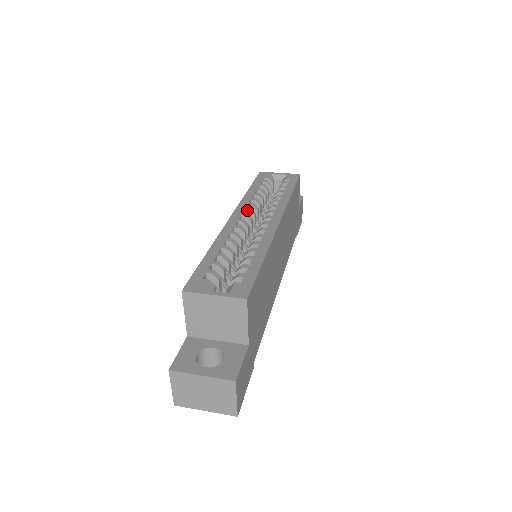
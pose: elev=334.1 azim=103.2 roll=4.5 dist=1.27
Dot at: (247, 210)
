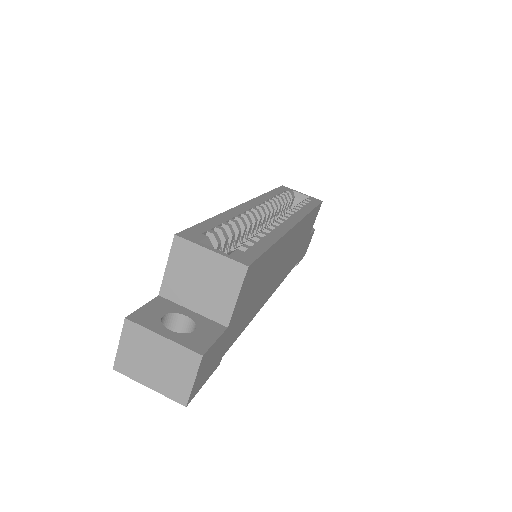
Dot at: (263, 204)
